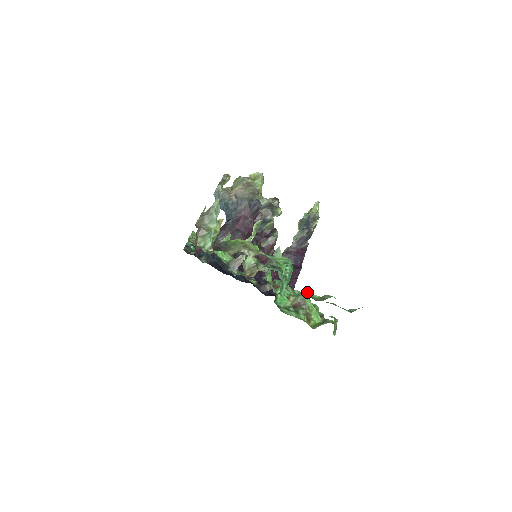
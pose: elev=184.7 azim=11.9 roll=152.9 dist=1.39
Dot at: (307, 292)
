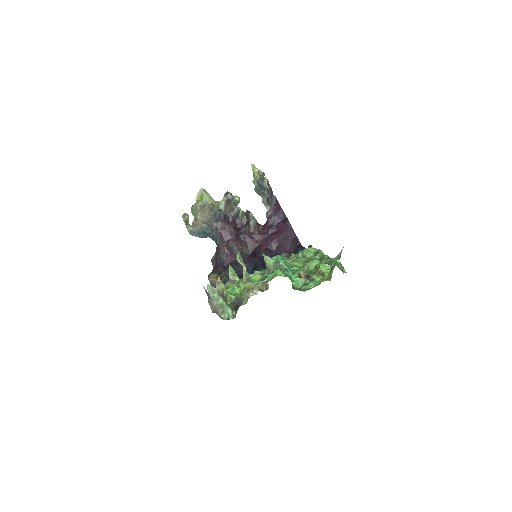
Dot at: (305, 271)
